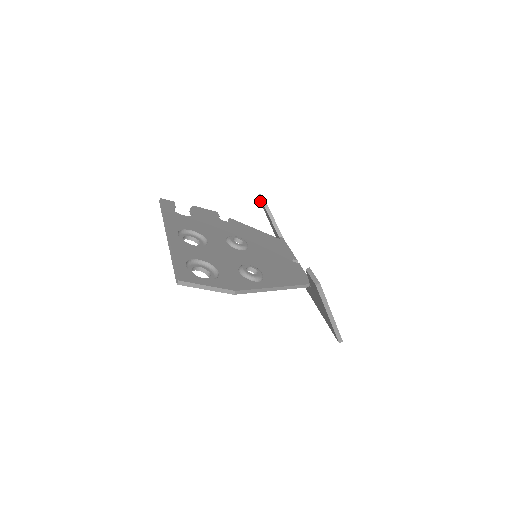
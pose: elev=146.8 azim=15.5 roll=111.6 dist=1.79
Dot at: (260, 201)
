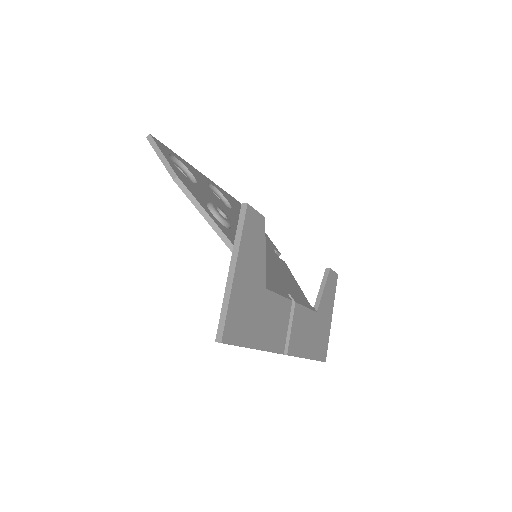
Dot at: occluded
